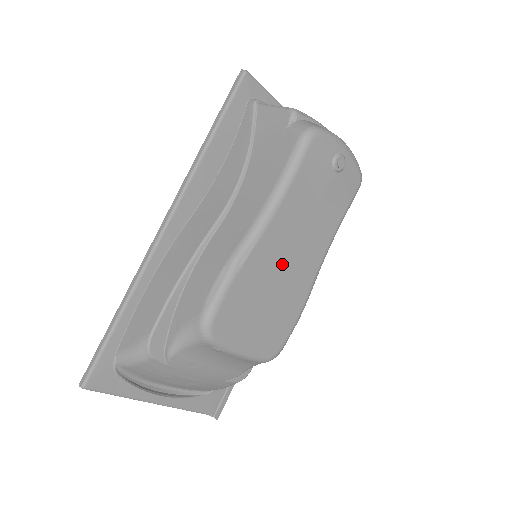
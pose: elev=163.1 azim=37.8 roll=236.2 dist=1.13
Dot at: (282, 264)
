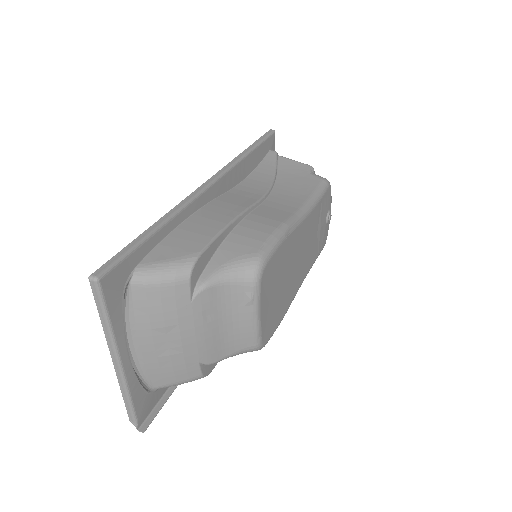
Dot at: (296, 260)
